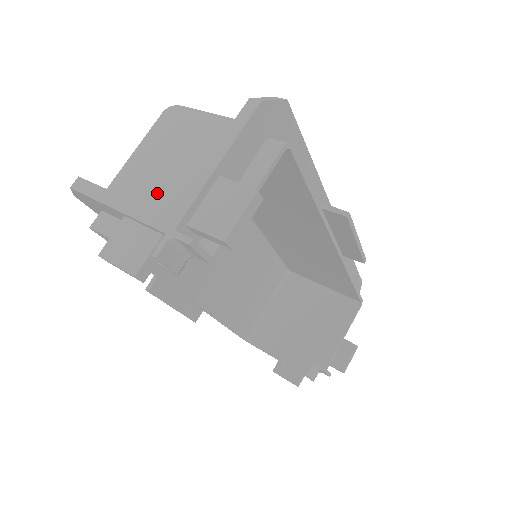
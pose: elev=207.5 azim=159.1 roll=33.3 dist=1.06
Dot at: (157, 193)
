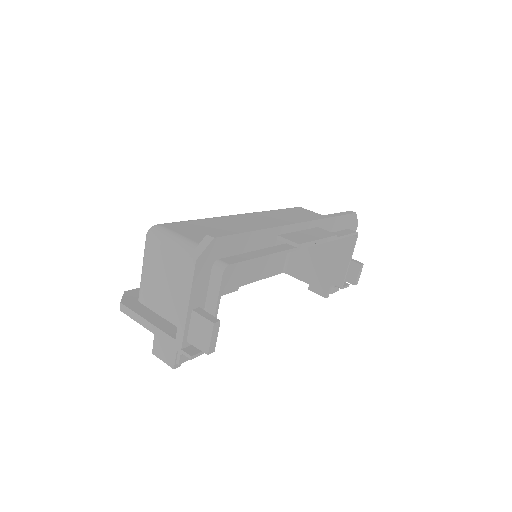
Dot at: (166, 305)
